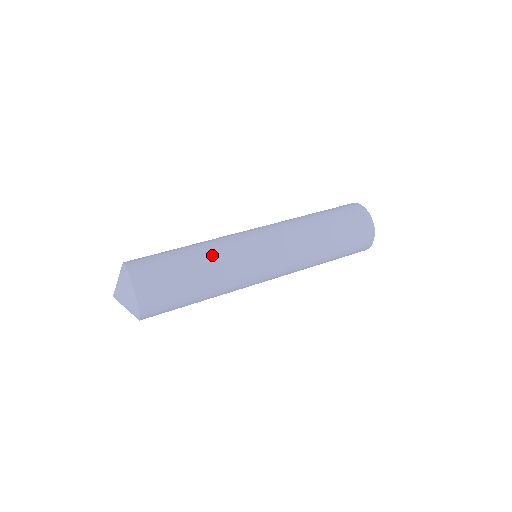
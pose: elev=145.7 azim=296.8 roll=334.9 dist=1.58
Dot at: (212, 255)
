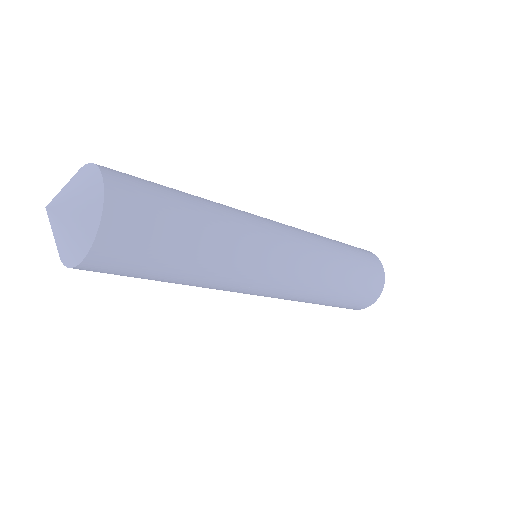
Dot at: (224, 217)
